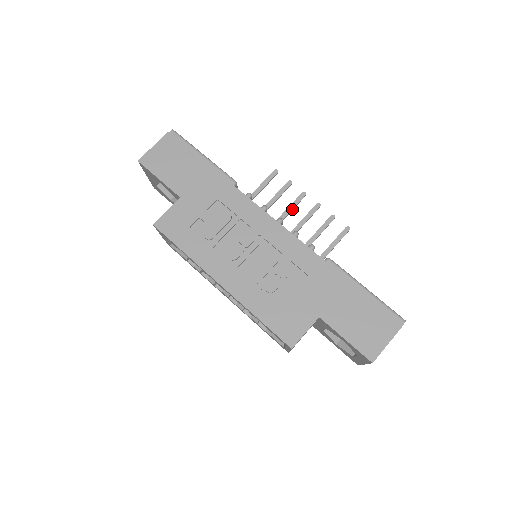
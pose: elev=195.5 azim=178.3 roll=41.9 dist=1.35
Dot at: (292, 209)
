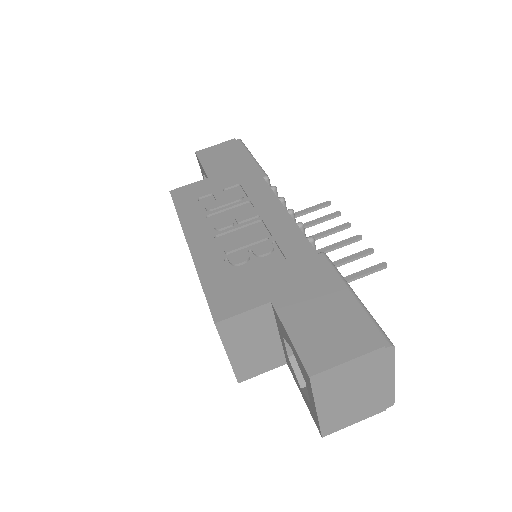
Dot at: (326, 234)
